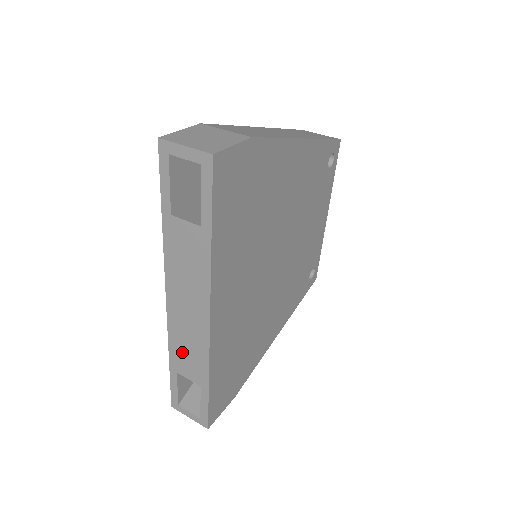
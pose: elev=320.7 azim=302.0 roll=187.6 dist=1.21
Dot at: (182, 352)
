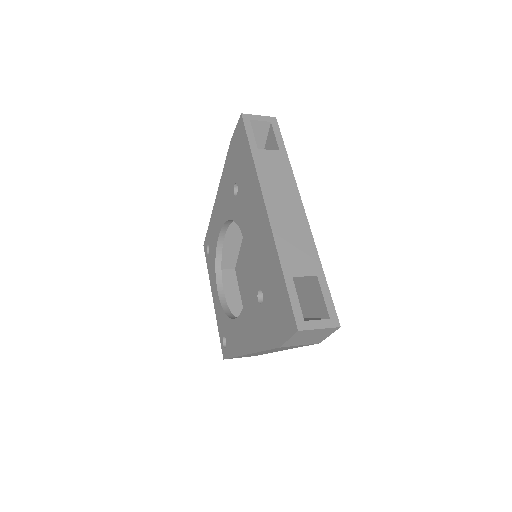
Dot at: (291, 250)
